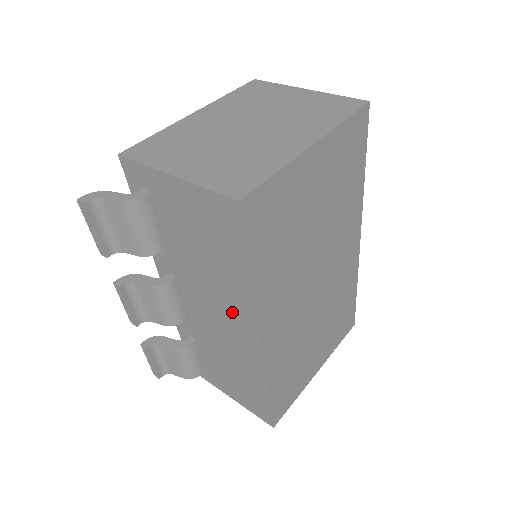
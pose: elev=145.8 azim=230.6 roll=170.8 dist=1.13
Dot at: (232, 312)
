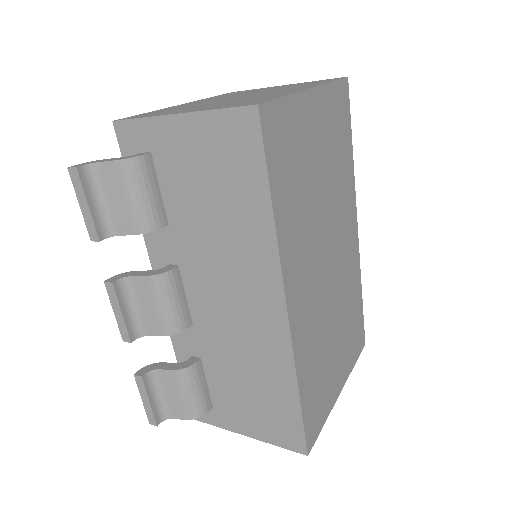
Dot at: (249, 281)
